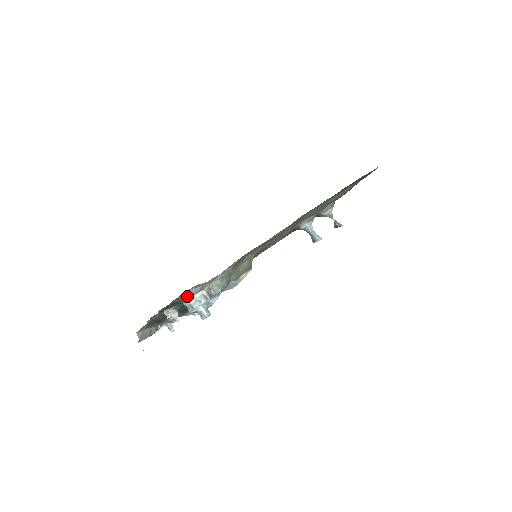
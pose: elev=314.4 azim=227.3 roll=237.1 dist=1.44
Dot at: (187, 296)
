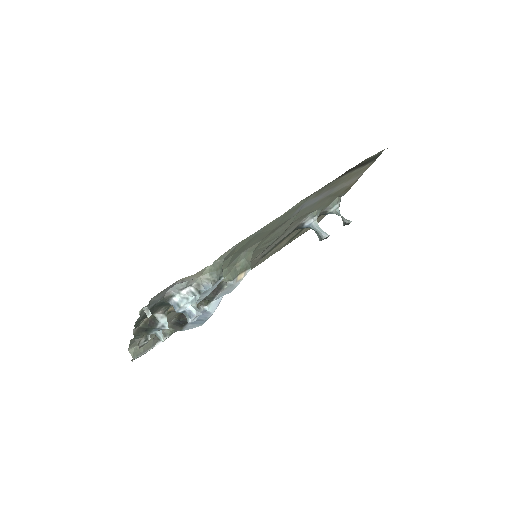
Dot at: (172, 293)
